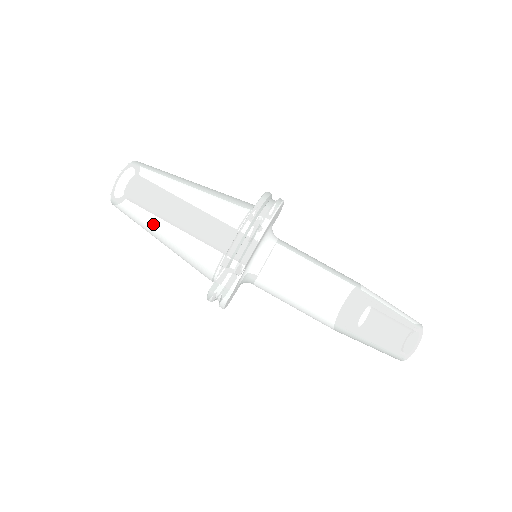
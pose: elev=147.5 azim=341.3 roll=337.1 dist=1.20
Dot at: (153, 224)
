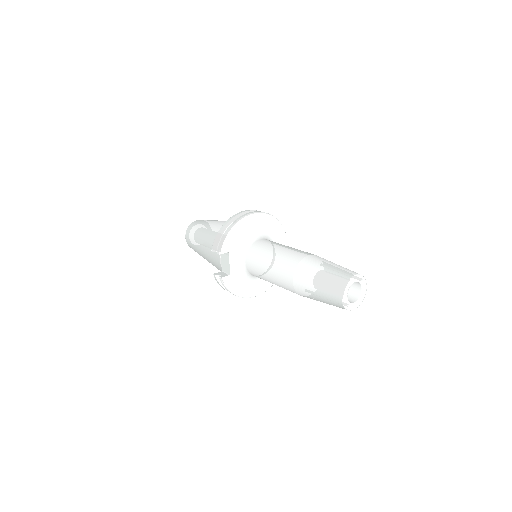
Dot at: (198, 247)
